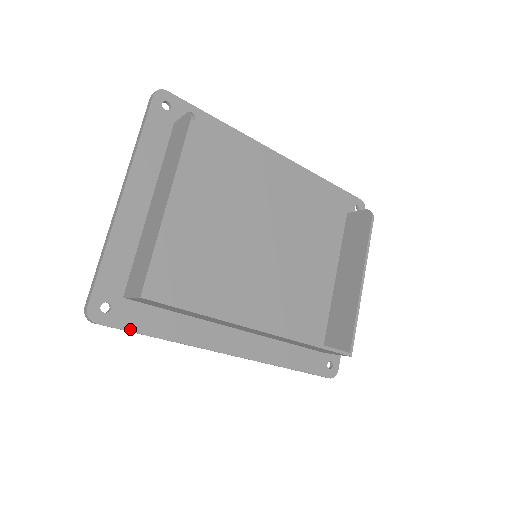
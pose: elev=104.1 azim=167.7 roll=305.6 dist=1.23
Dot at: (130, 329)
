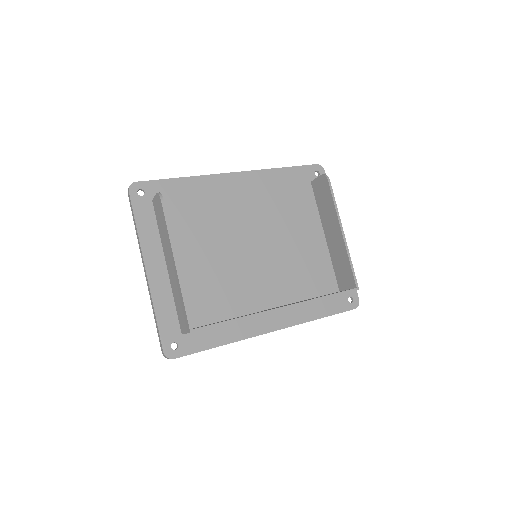
Dot at: (197, 351)
